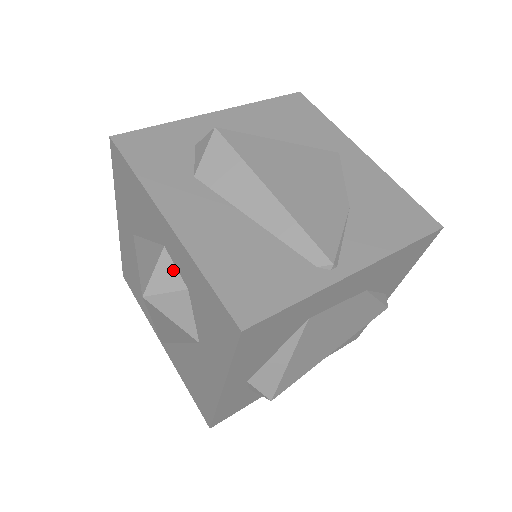
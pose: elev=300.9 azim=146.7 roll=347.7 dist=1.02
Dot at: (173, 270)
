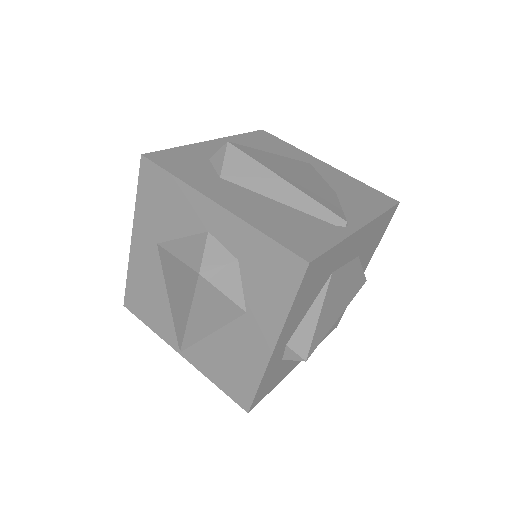
Dot at: (221, 248)
